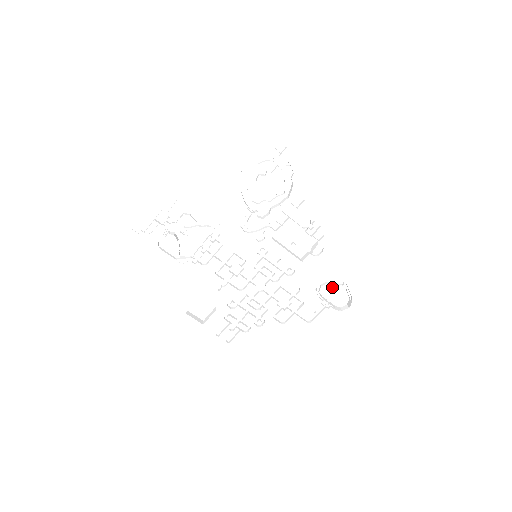
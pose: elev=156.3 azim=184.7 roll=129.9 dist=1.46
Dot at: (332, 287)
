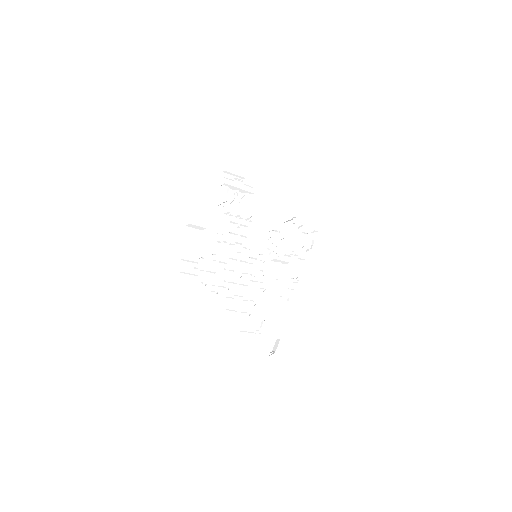
Dot at: (270, 330)
